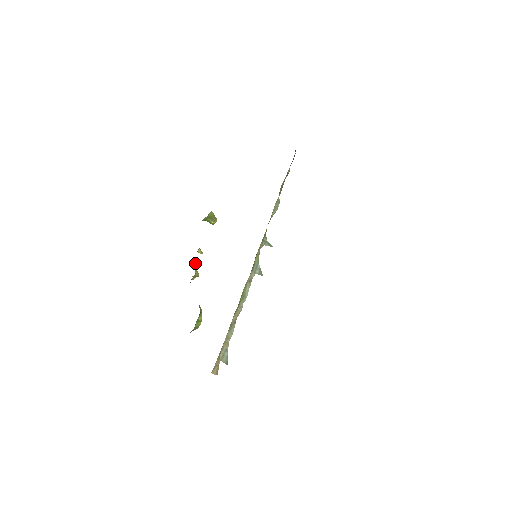
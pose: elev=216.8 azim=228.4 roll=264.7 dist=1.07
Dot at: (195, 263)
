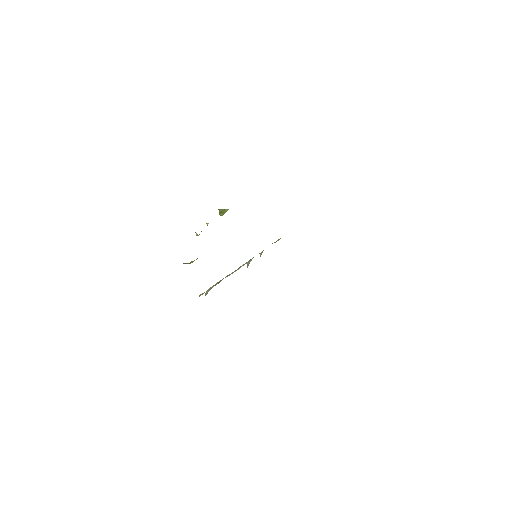
Dot at: occluded
